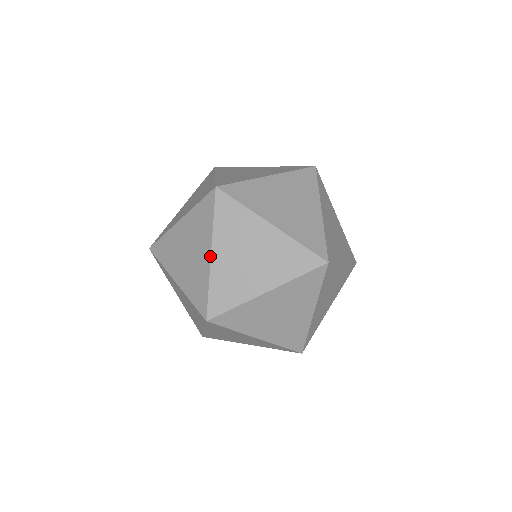
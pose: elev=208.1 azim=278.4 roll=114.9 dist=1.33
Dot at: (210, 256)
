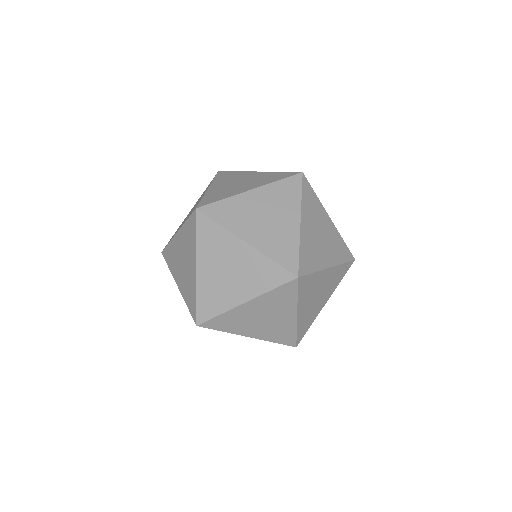
Dot at: occluded
